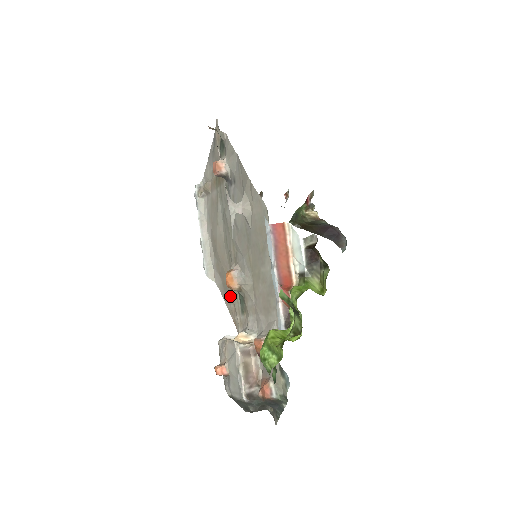
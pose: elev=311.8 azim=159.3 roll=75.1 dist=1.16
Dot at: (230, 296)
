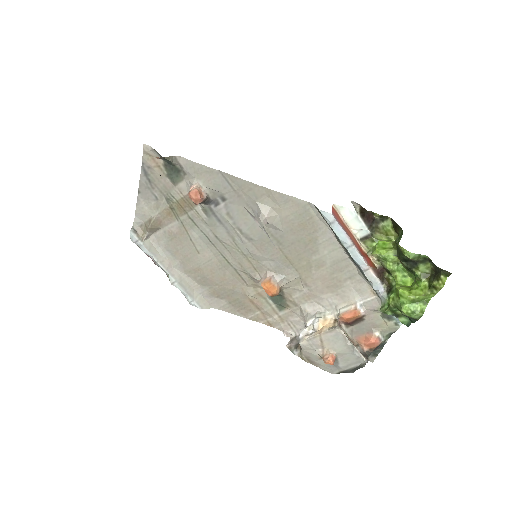
Dot at: (251, 306)
